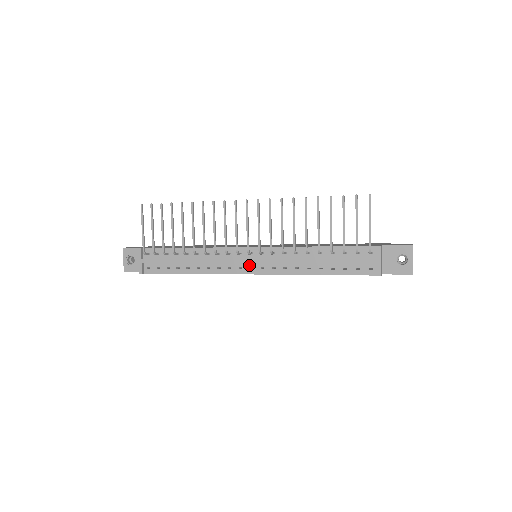
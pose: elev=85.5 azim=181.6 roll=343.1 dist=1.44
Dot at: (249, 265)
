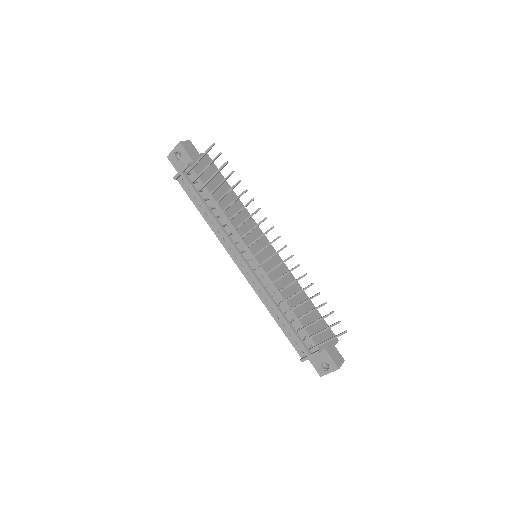
Dot at: (243, 262)
